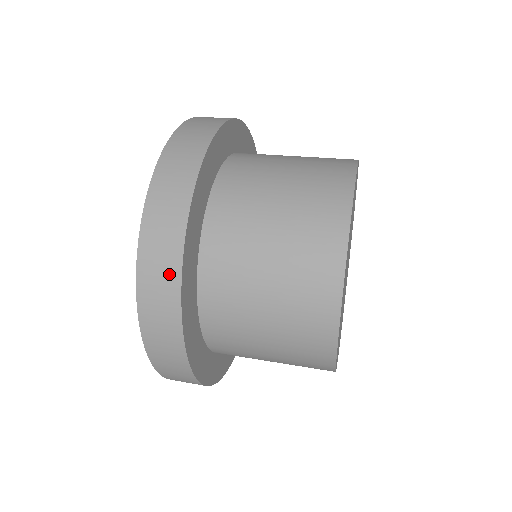
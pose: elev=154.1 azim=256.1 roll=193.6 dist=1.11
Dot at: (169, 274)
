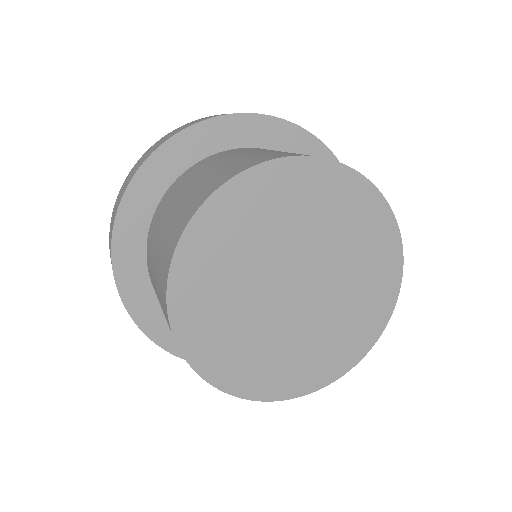
Dot at: occluded
